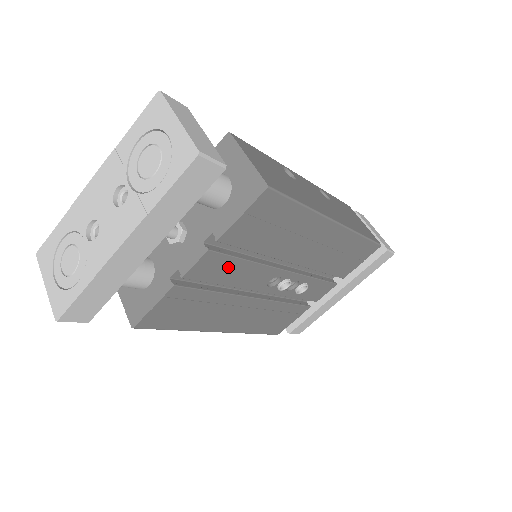
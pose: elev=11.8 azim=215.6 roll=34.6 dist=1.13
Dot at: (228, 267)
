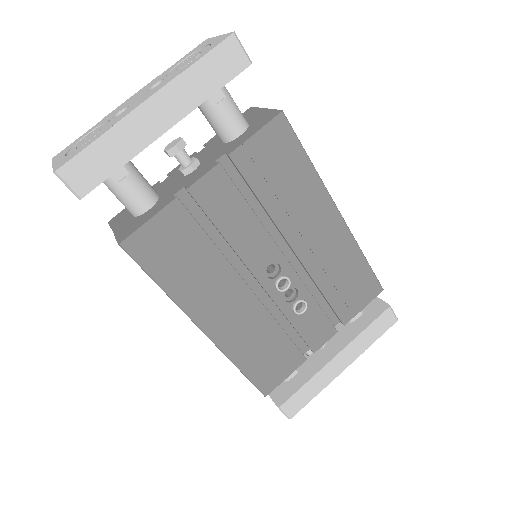
Dot at: (232, 206)
